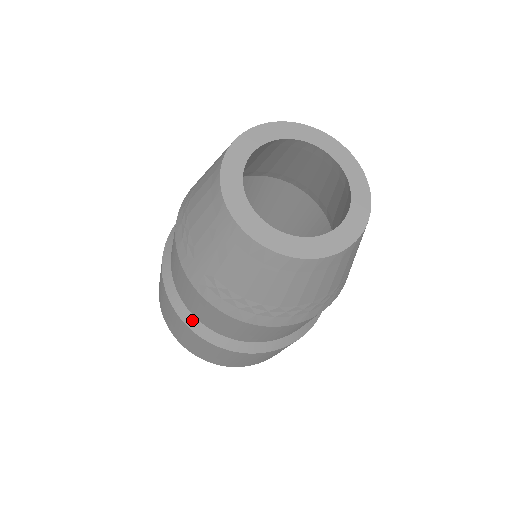
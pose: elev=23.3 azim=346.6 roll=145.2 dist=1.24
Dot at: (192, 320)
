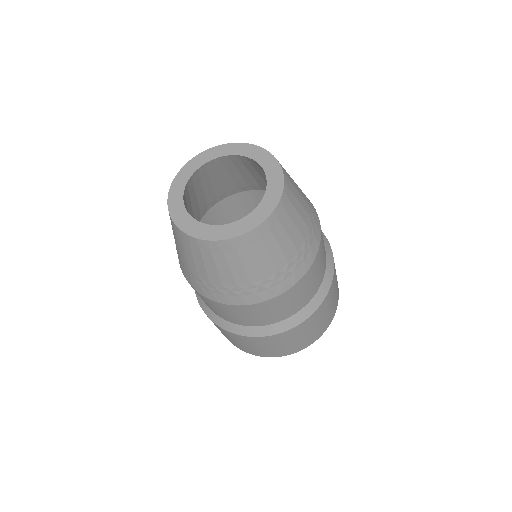
Dot at: (221, 321)
